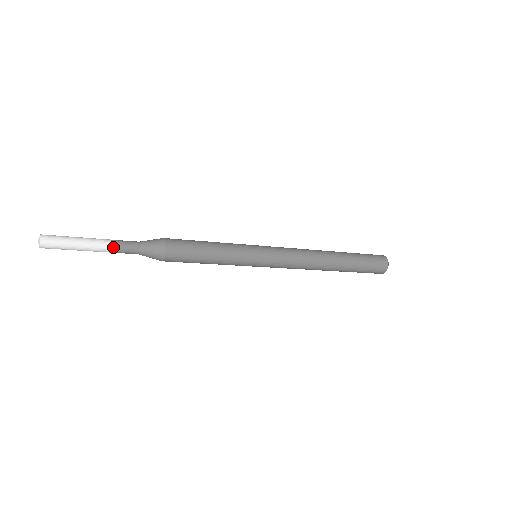
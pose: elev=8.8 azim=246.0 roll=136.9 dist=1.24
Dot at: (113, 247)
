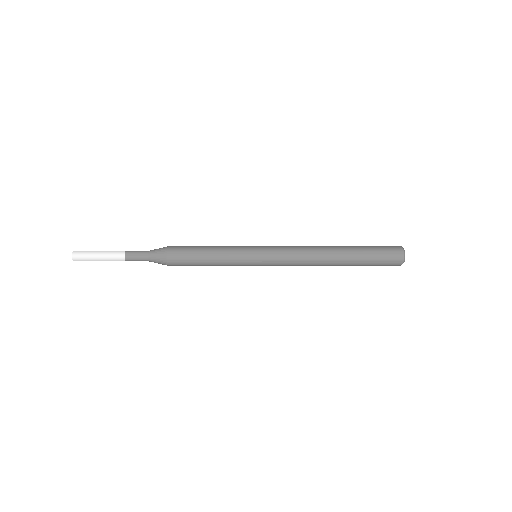
Dot at: (126, 256)
